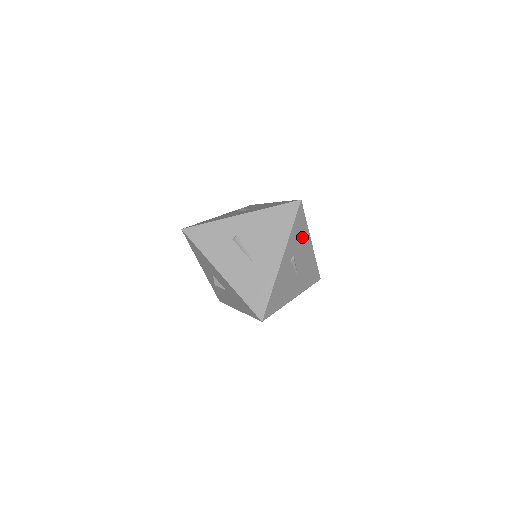
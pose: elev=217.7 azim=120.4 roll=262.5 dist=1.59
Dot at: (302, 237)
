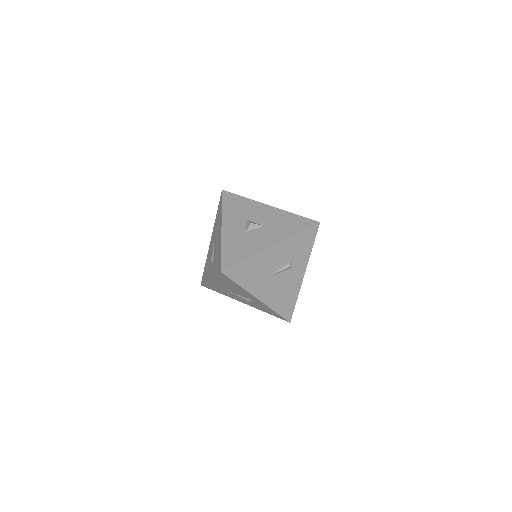
Dot at: occluded
